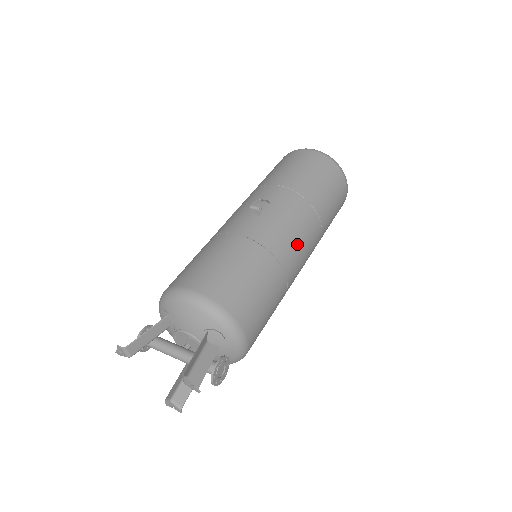
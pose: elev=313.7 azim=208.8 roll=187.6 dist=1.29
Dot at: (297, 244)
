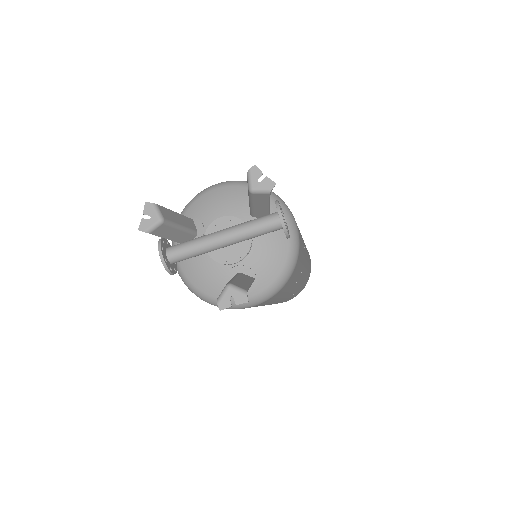
Dot at: occluded
